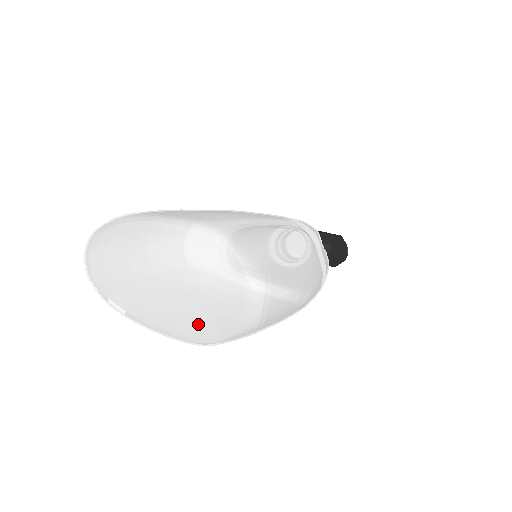
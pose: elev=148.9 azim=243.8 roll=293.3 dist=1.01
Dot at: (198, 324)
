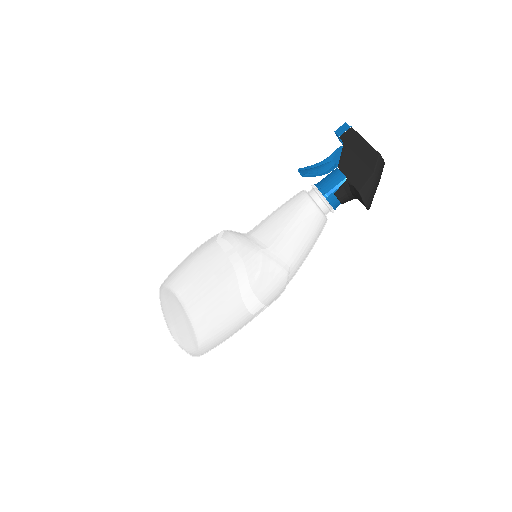
Dot at: occluded
